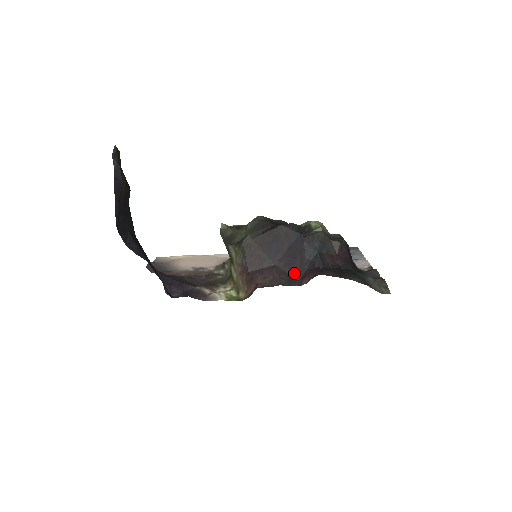
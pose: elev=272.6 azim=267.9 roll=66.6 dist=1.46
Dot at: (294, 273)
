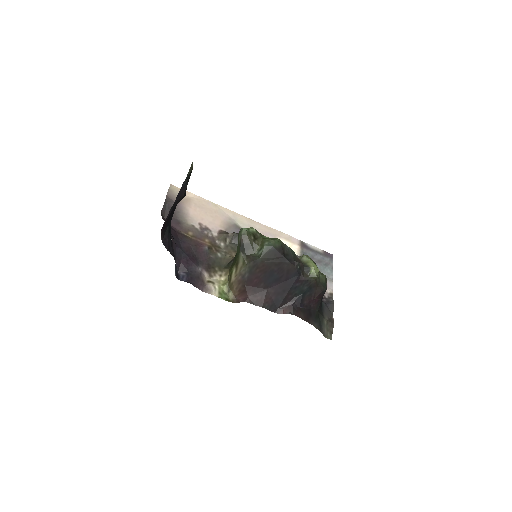
Dot at: (277, 302)
